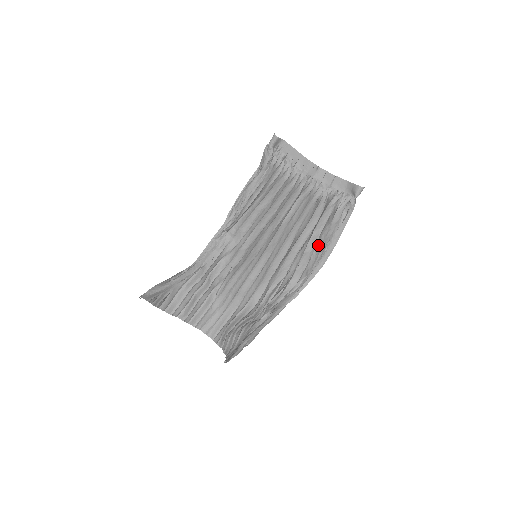
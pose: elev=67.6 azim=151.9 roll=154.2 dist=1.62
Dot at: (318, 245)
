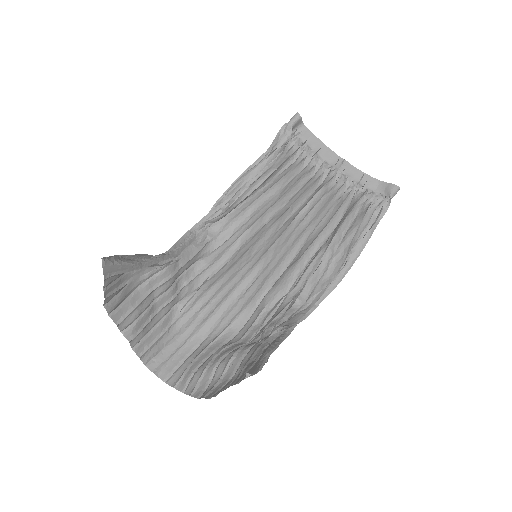
Dot at: (340, 251)
